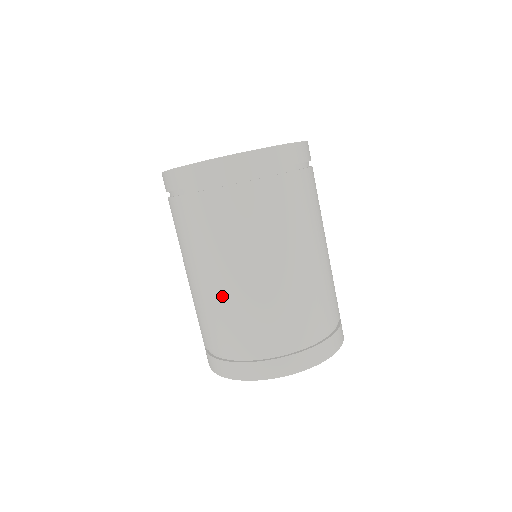
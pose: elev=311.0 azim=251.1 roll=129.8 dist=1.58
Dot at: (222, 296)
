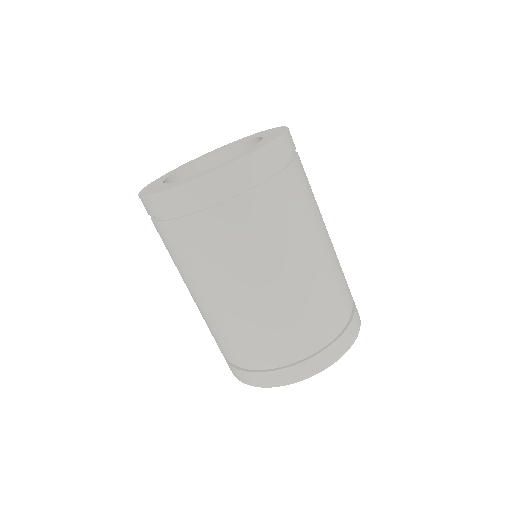
Dot at: (293, 293)
